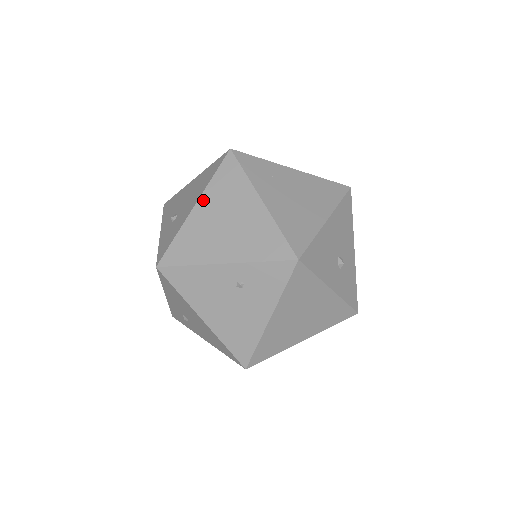
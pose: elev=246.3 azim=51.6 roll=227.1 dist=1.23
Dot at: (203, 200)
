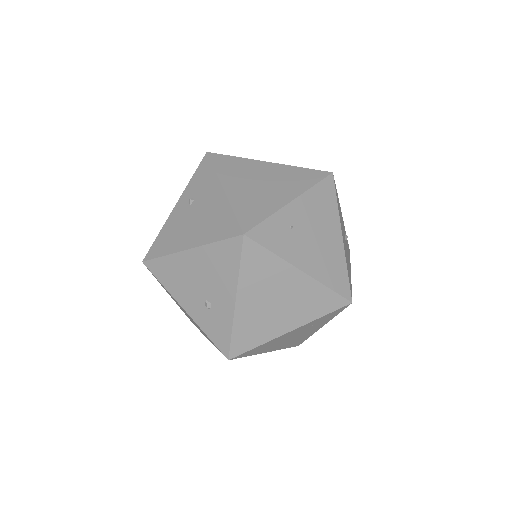
Dot at: occluded
